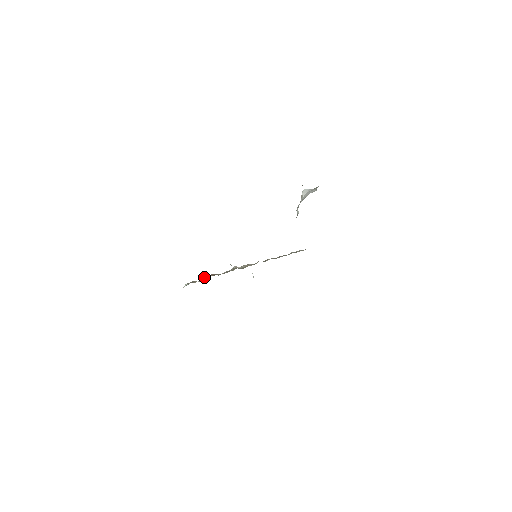
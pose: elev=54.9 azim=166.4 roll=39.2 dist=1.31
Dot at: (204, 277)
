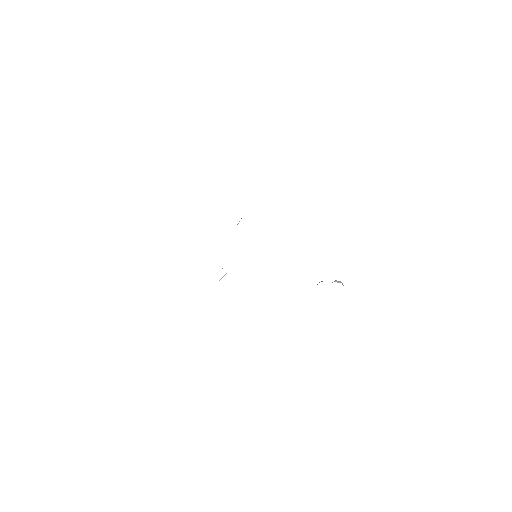
Dot at: occluded
